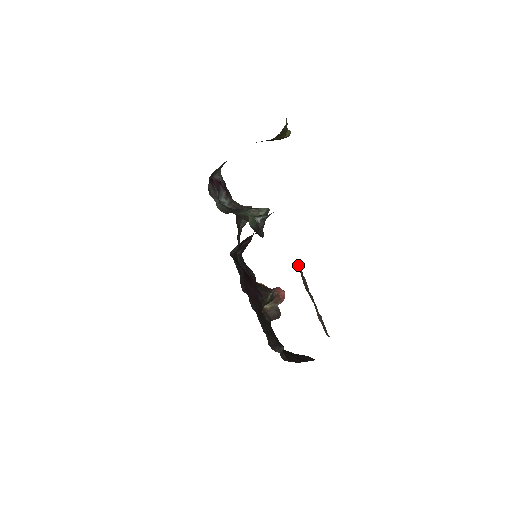
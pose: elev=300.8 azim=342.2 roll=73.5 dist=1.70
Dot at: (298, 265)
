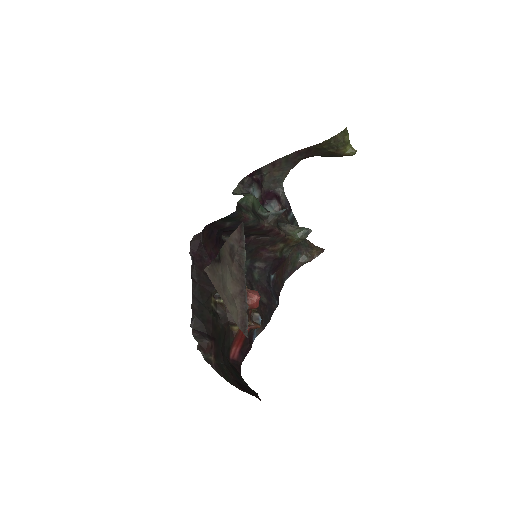
Dot at: (238, 229)
